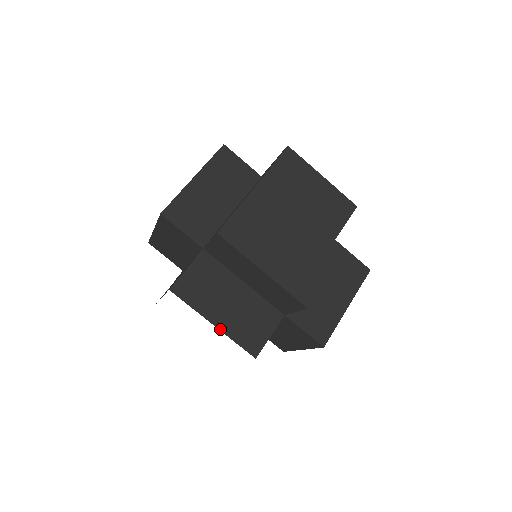
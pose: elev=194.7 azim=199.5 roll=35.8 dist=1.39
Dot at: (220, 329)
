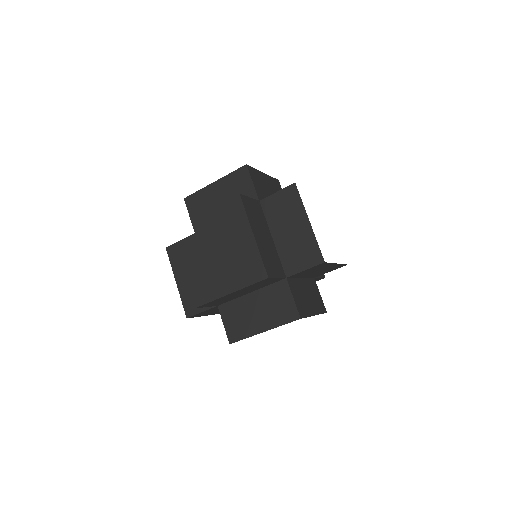
Dot at: (178, 287)
